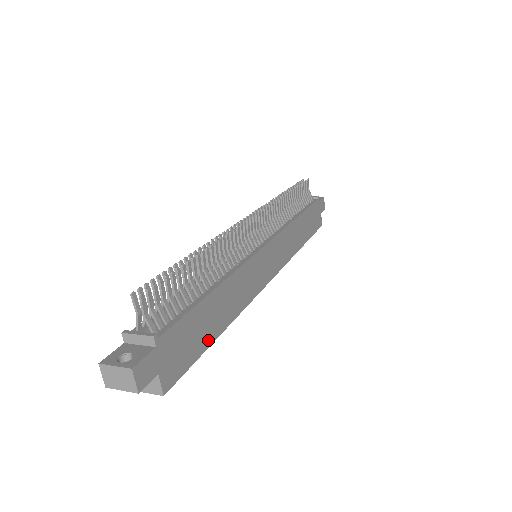
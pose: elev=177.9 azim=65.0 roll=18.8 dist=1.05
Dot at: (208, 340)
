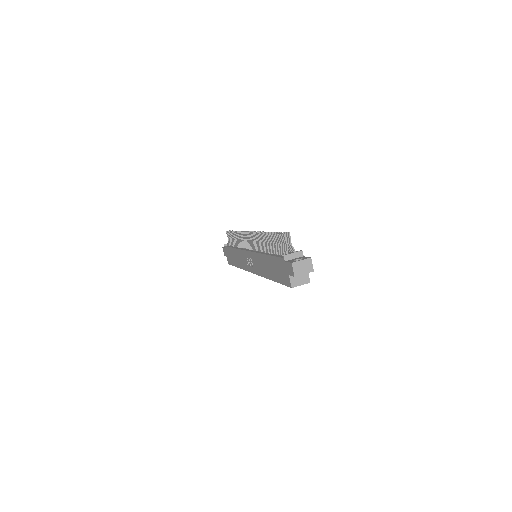
Dot at: occluded
